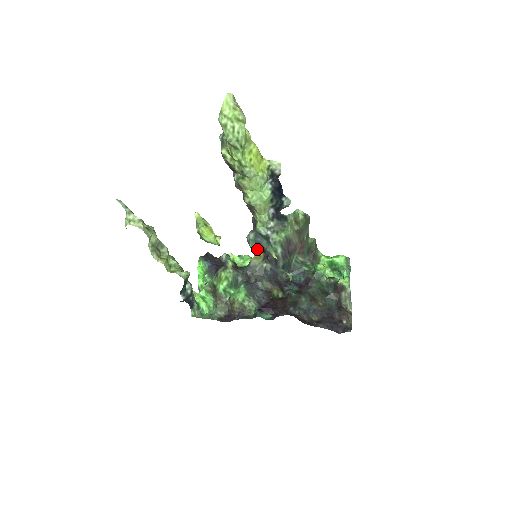
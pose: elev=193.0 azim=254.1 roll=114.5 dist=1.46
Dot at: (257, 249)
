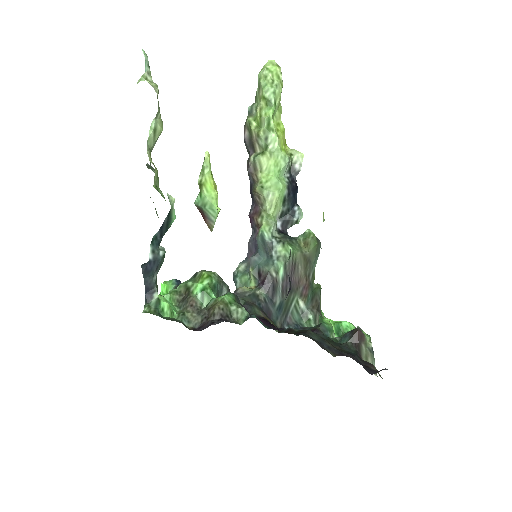
Dot at: (246, 283)
